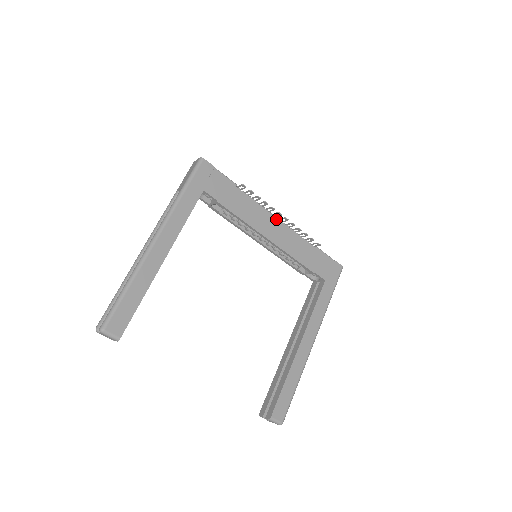
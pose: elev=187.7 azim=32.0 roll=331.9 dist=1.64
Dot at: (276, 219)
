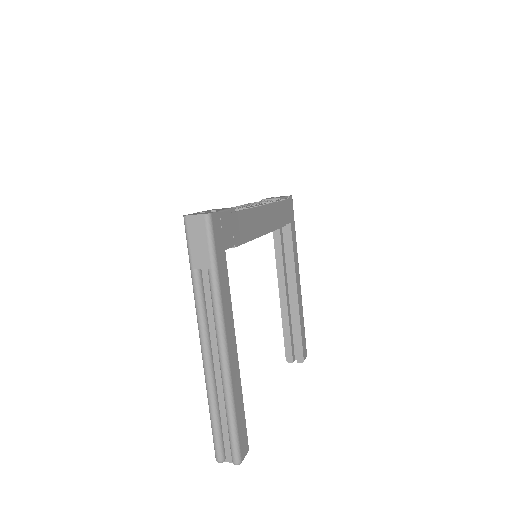
Dot at: (261, 207)
